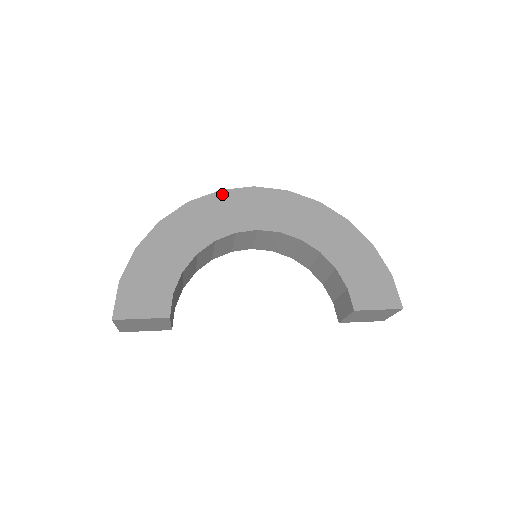
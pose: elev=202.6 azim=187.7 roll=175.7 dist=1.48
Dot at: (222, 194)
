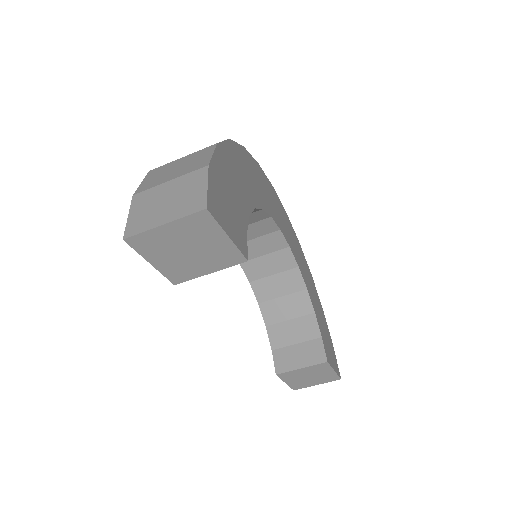
Dot at: (260, 169)
